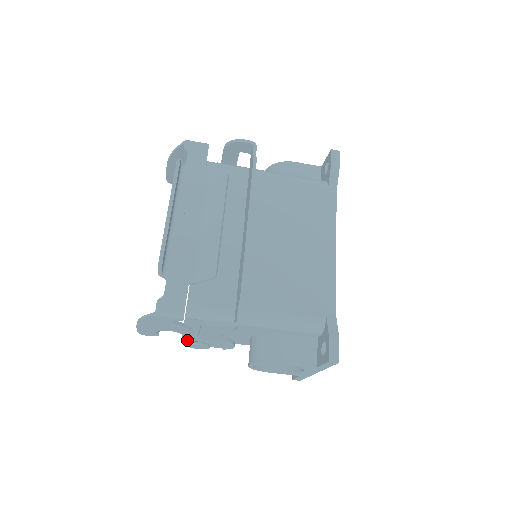
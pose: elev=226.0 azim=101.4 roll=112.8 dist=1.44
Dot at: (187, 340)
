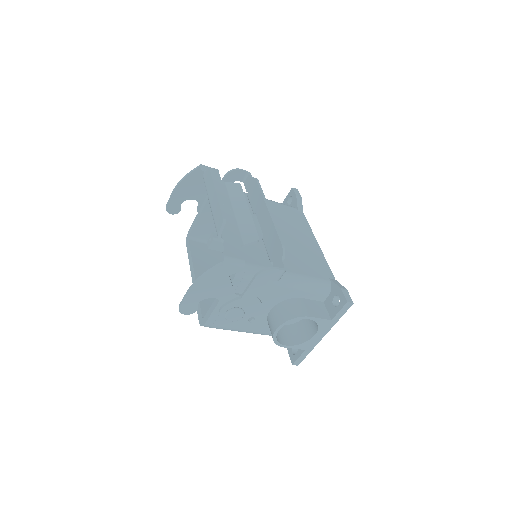
Dot at: (225, 309)
